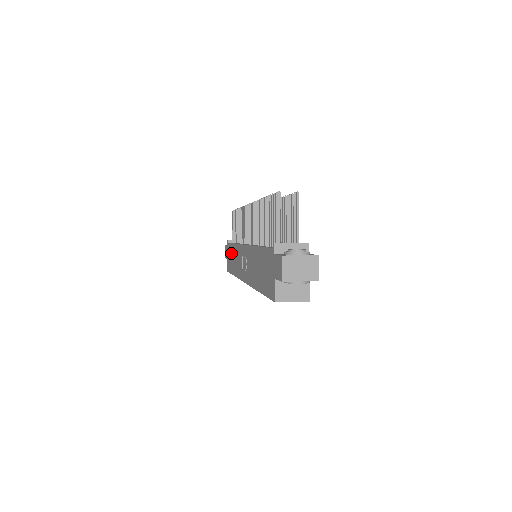
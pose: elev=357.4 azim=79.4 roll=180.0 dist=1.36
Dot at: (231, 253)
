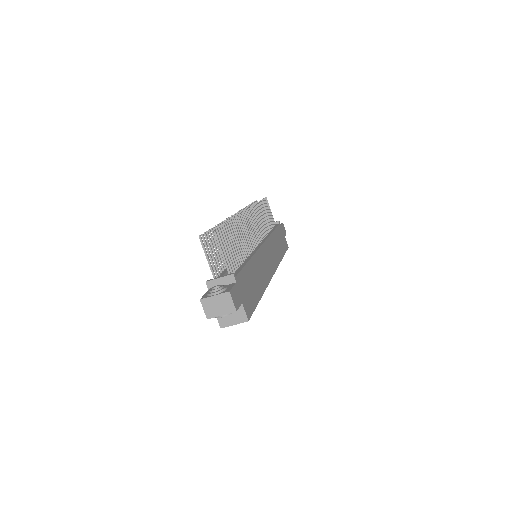
Dot at: occluded
